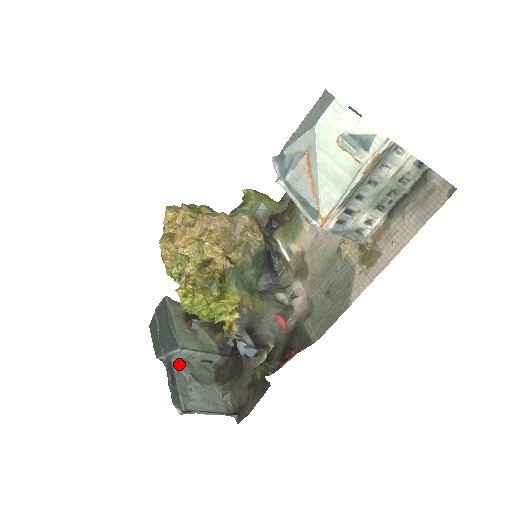
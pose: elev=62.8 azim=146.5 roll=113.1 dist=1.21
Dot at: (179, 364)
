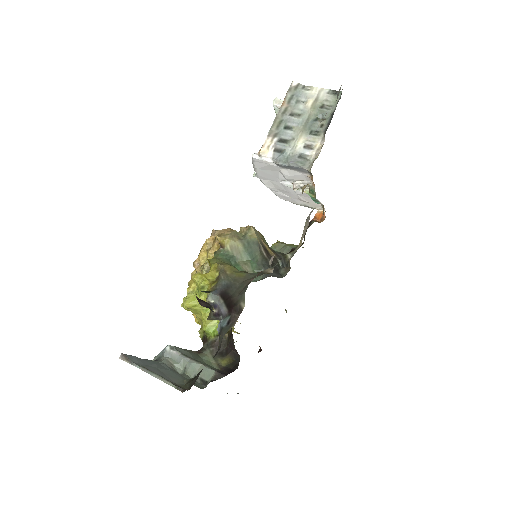
Dot at: (164, 363)
